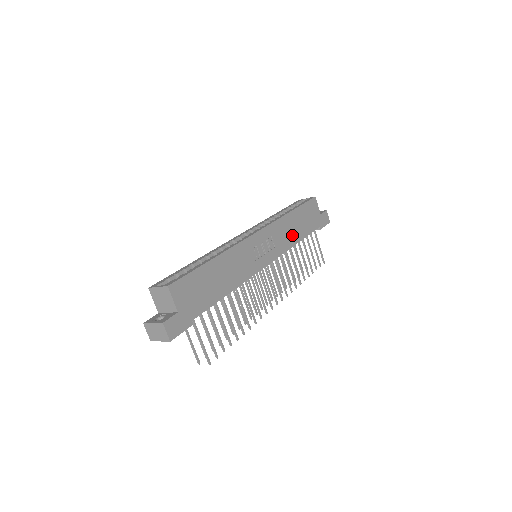
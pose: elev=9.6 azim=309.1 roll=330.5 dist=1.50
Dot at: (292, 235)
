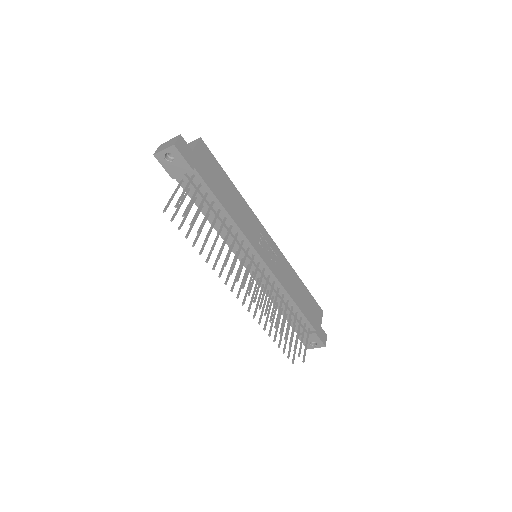
Dot at: (292, 288)
